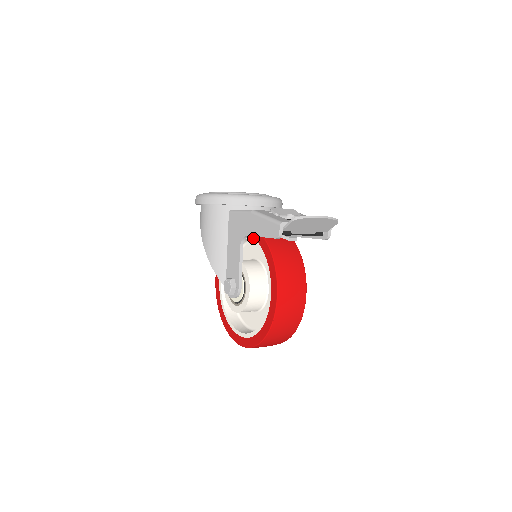
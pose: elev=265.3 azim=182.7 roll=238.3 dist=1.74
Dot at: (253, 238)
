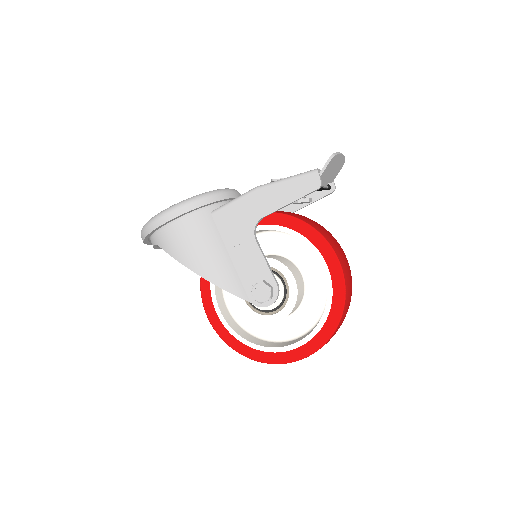
Dot at: (260, 225)
